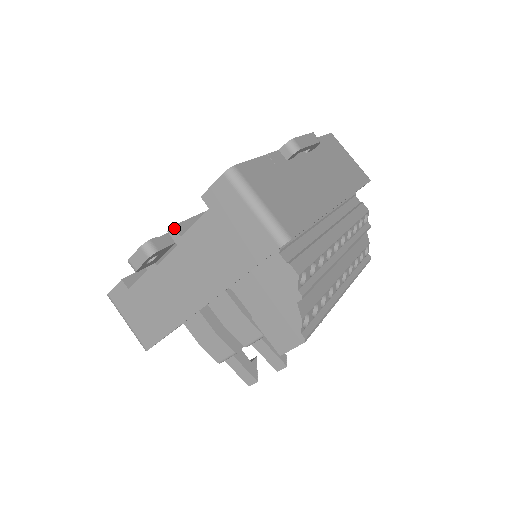
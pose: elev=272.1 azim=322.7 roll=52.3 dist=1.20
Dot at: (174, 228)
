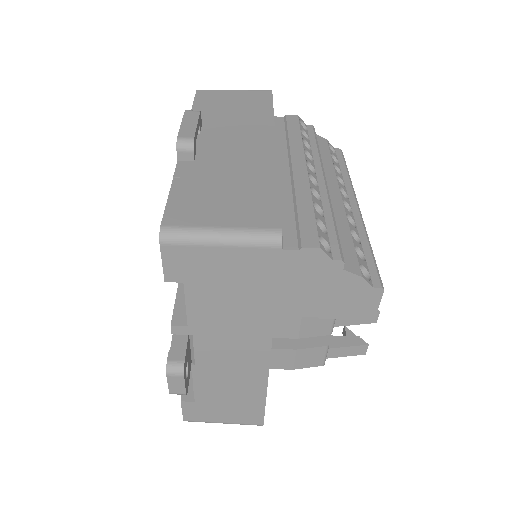
Dot at: (174, 326)
